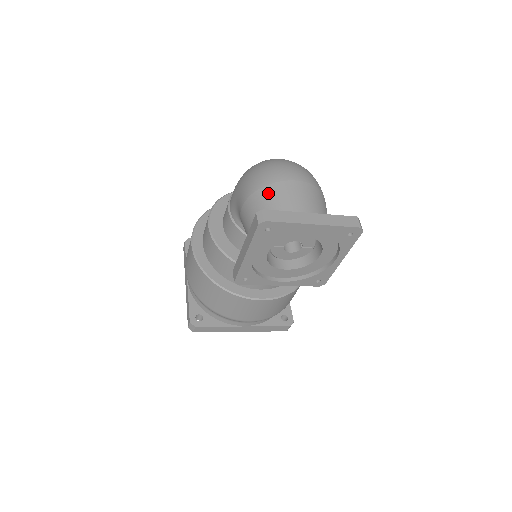
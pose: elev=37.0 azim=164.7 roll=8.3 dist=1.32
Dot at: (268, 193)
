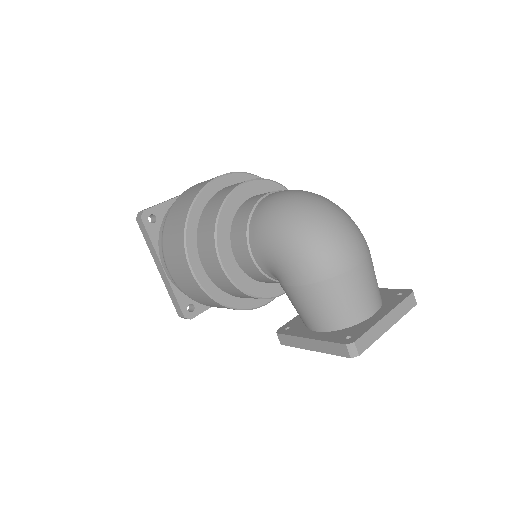
Dot at: (334, 288)
